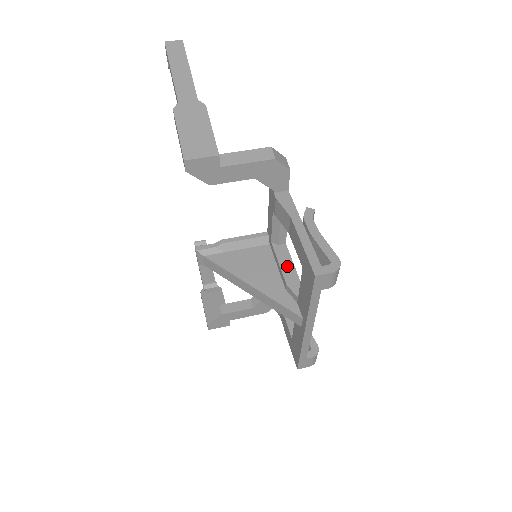
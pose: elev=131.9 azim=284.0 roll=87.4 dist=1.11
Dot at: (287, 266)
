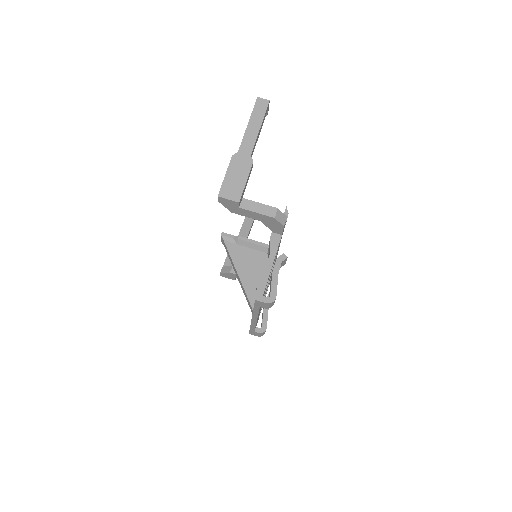
Dot at: occluded
